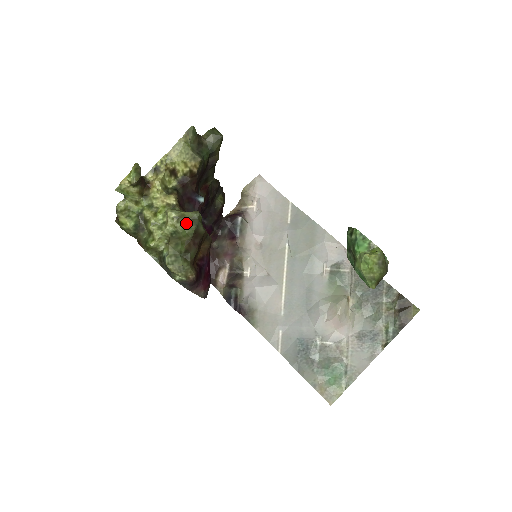
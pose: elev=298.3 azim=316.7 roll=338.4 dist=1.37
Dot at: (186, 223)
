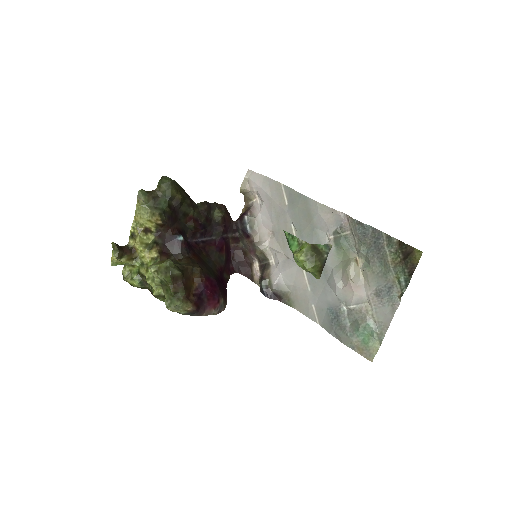
Dot at: (163, 273)
